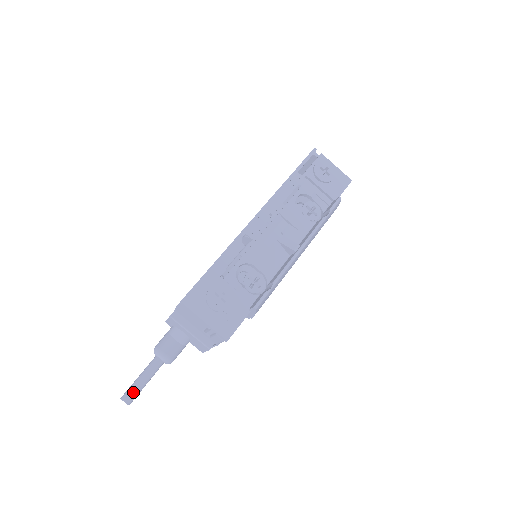
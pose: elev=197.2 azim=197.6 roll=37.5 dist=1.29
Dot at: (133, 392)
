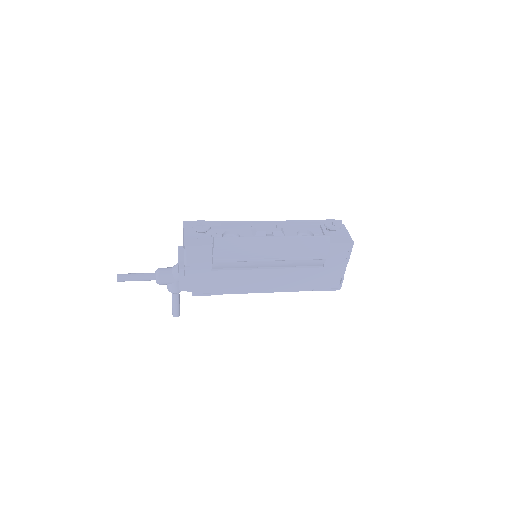
Dot at: (126, 274)
